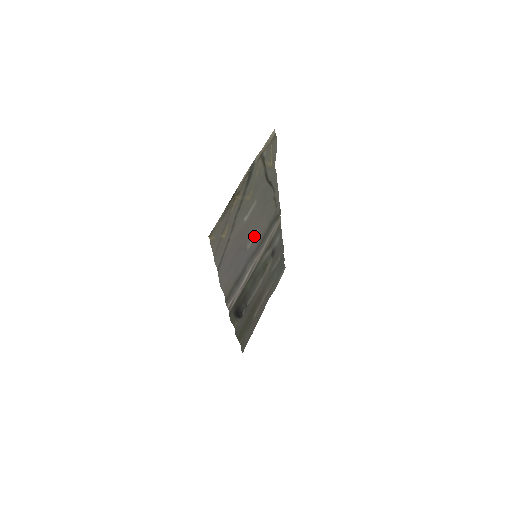
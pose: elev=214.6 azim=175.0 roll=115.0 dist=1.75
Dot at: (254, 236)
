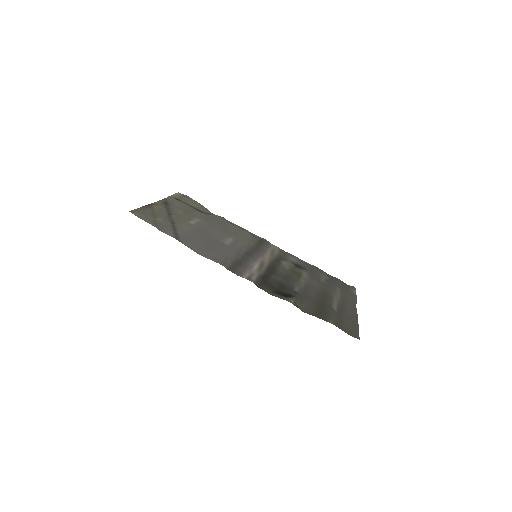
Dot at: (229, 240)
